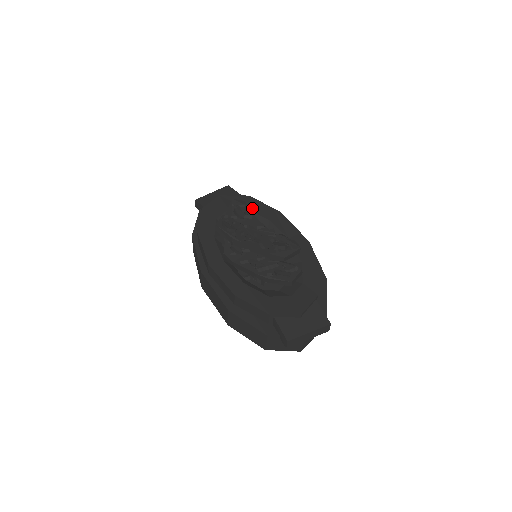
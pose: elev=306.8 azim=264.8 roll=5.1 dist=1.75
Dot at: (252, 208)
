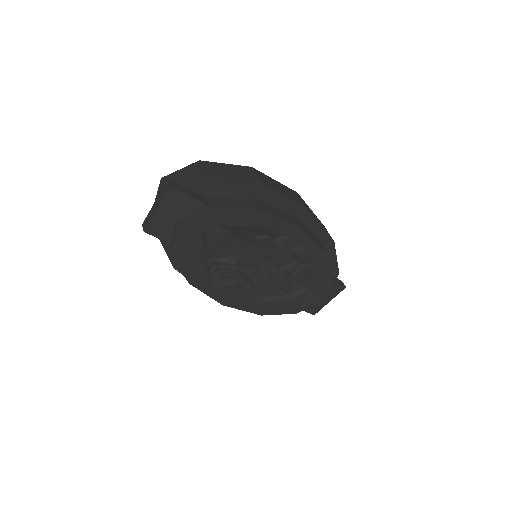
Dot at: (230, 221)
